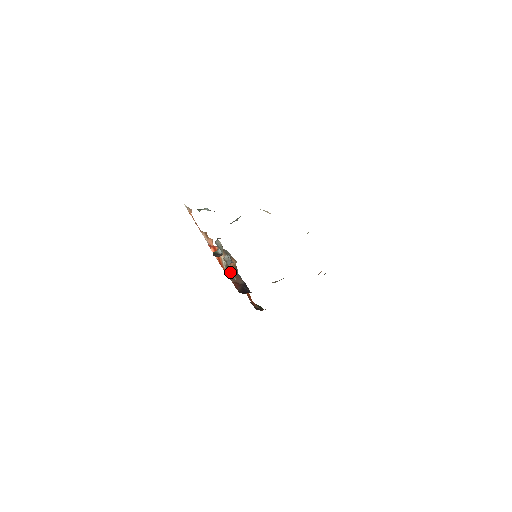
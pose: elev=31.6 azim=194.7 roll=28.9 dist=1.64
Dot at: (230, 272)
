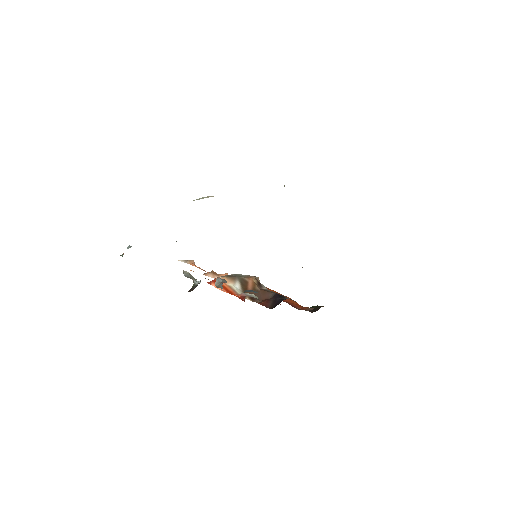
Dot at: (246, 294)
